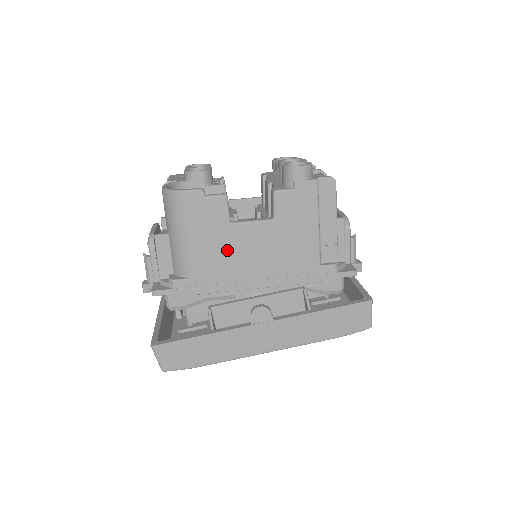
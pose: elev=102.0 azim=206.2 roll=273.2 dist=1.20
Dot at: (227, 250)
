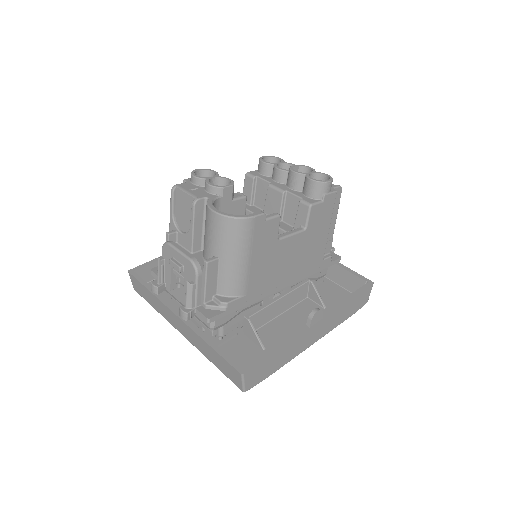
Dot at: (271, 264)
